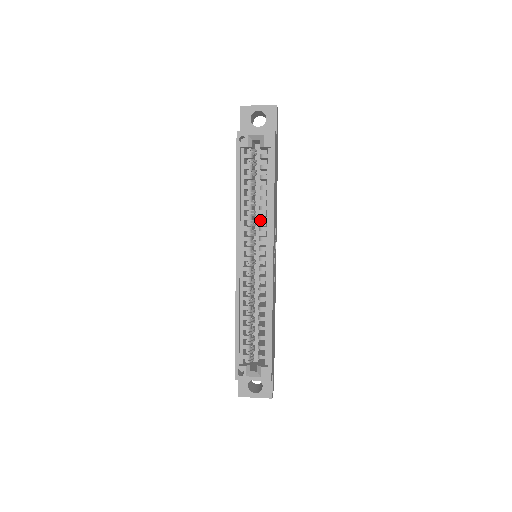
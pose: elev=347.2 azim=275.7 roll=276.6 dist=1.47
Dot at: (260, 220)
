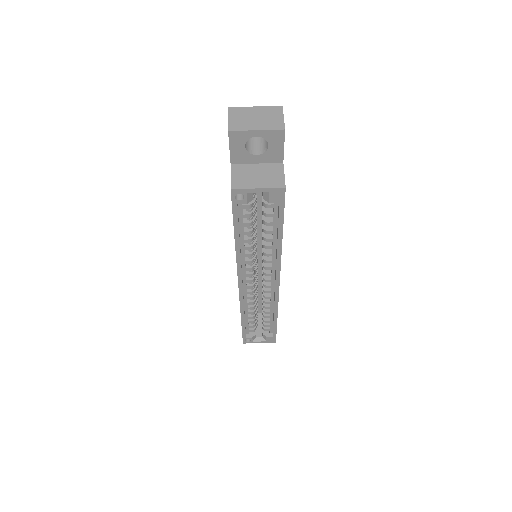
Dot at: (264, 255)
